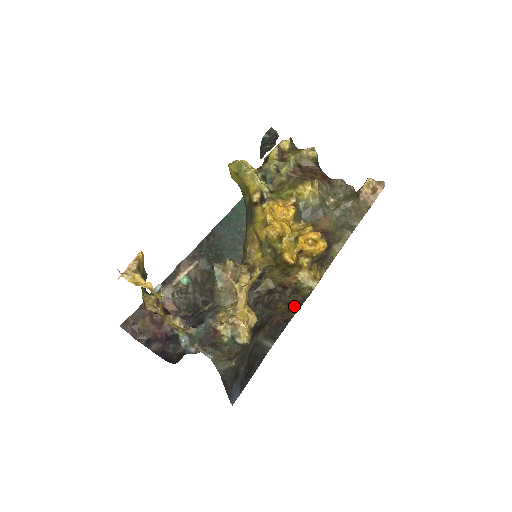
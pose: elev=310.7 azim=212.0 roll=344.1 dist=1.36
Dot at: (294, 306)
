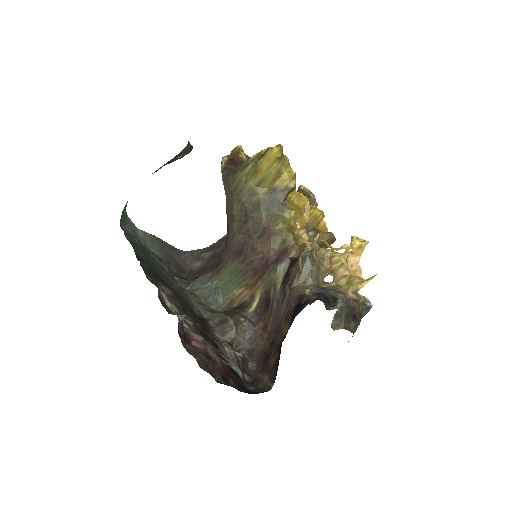
Dot at: occluded
